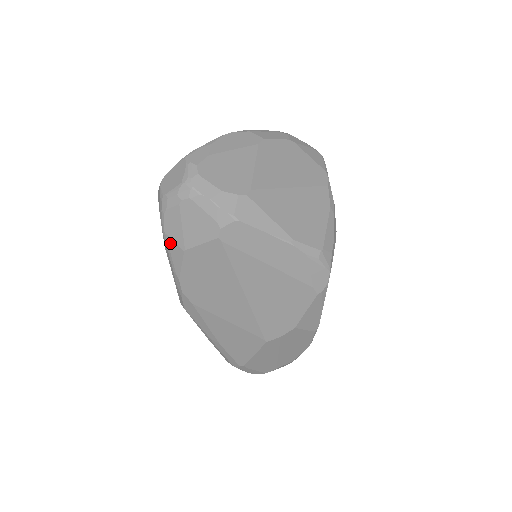
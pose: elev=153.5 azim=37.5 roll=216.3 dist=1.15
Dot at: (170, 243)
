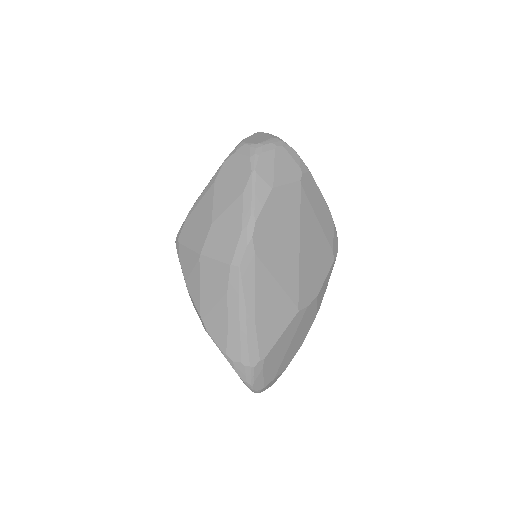
Dot at: (258, 182)
